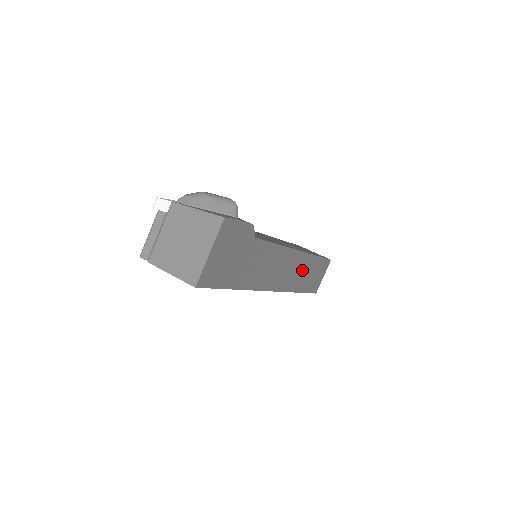
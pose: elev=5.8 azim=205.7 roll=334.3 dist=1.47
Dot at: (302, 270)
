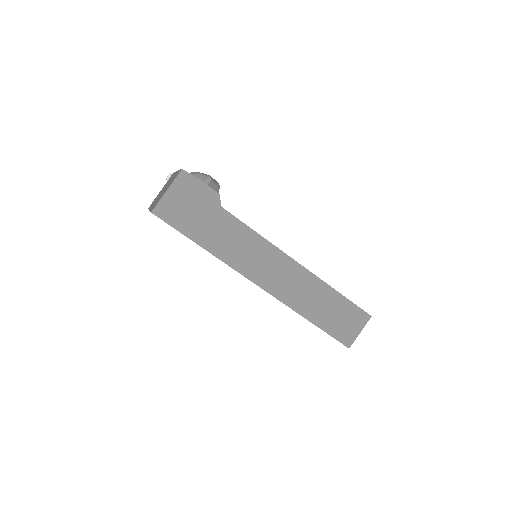
Dot at: (310, 293)
